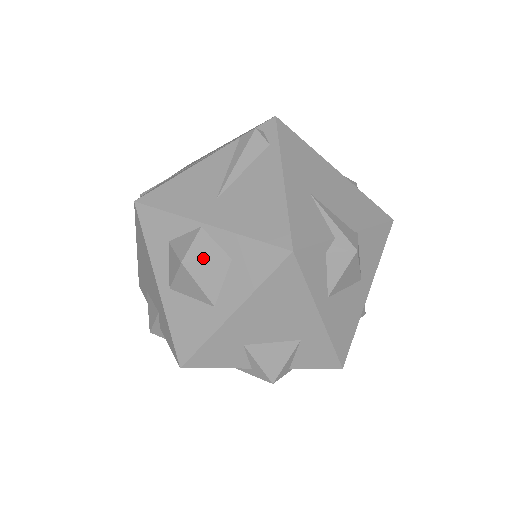
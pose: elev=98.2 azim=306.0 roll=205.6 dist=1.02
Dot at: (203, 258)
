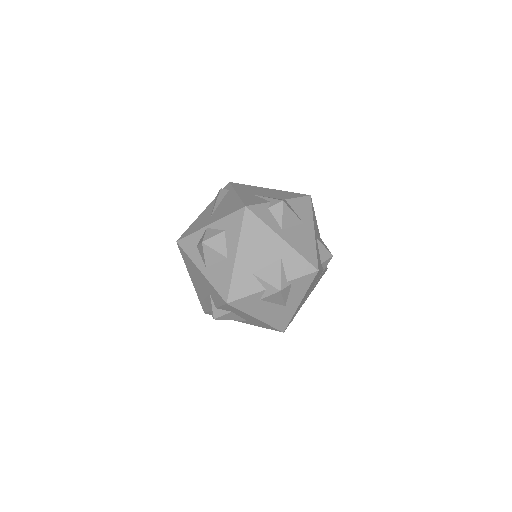
Dot at: (211, 236)
